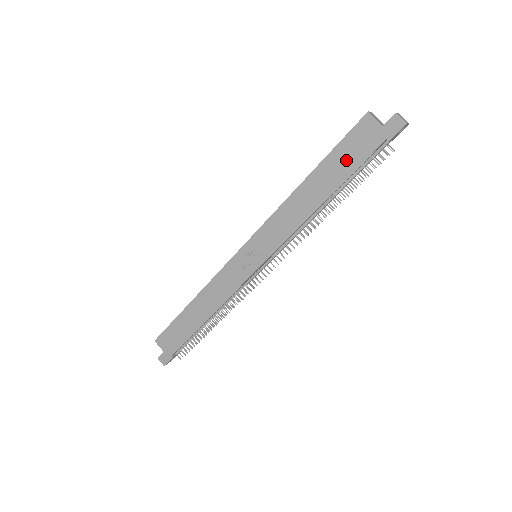
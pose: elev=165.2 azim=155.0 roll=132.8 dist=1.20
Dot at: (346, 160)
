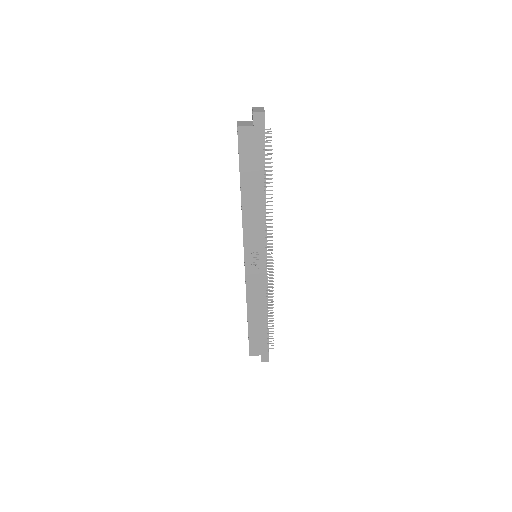
Dot at: (253, 162)
